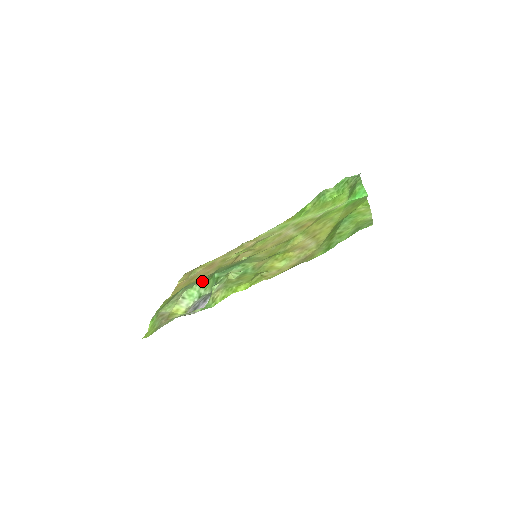
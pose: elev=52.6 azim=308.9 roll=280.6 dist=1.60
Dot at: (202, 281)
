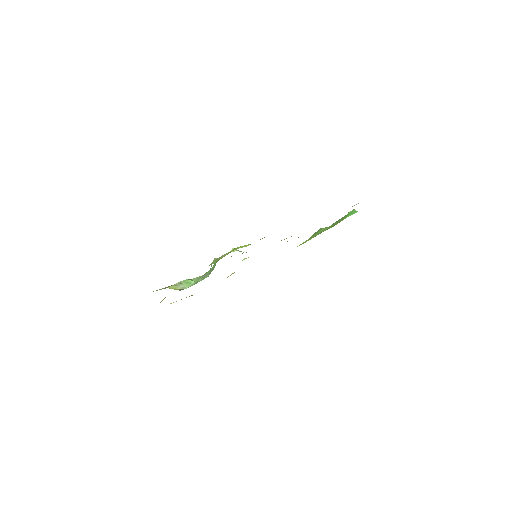
Dot at: occluded
